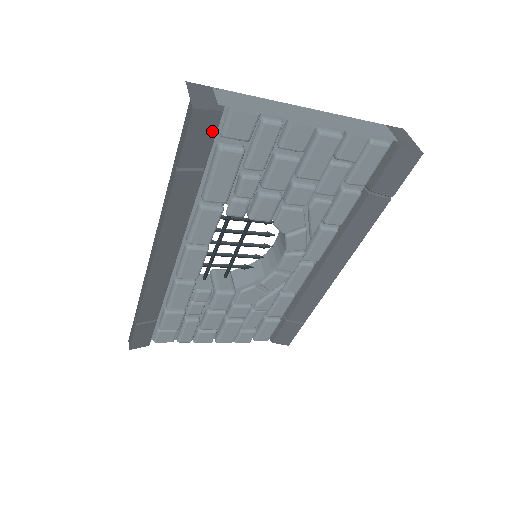
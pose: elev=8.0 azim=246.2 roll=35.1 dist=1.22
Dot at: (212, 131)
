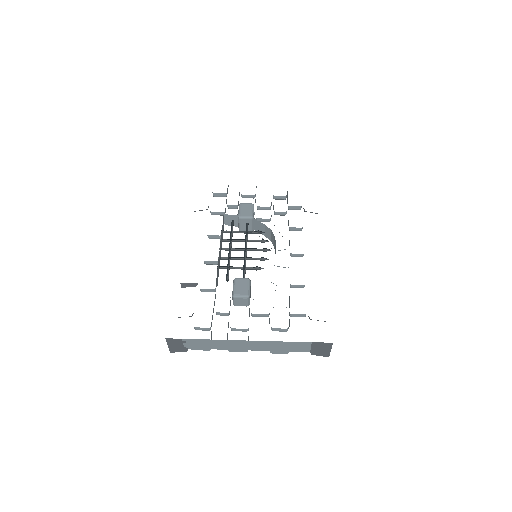
Dot at: occluded
